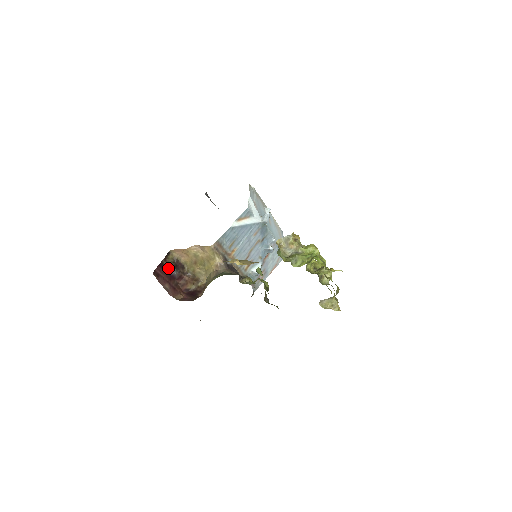
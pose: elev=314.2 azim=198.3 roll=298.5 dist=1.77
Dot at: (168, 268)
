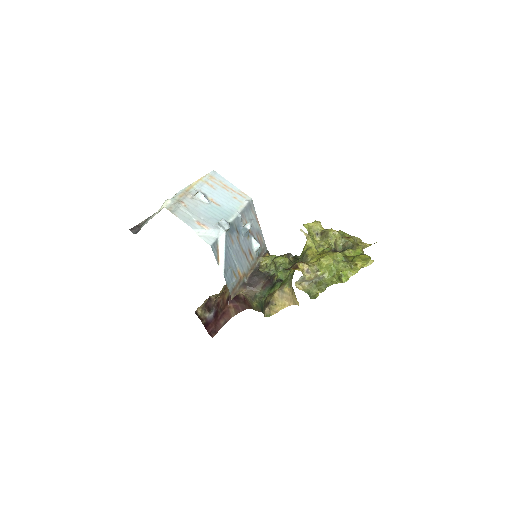
Dot at: (209, 318)
